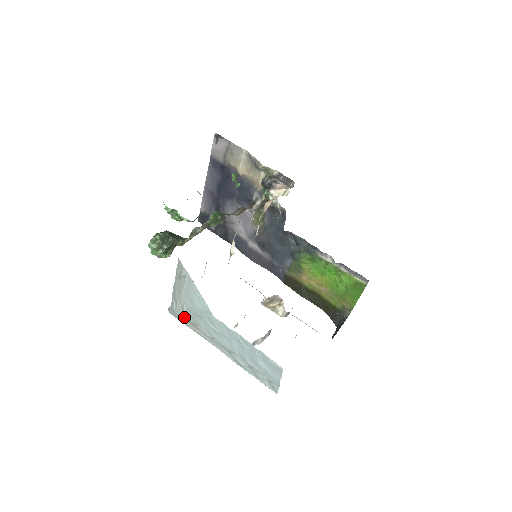
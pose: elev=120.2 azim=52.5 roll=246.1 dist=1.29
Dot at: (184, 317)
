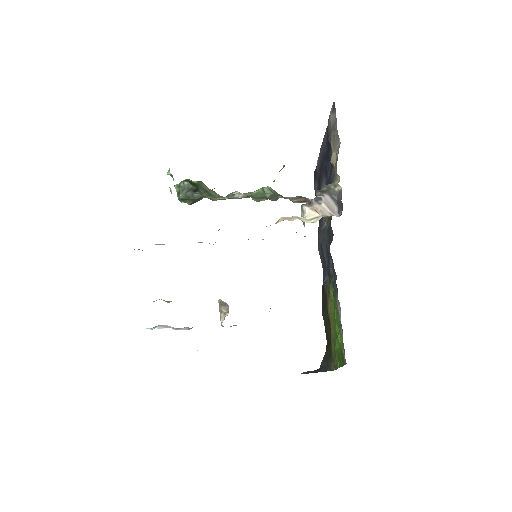
Dot at: occluded
